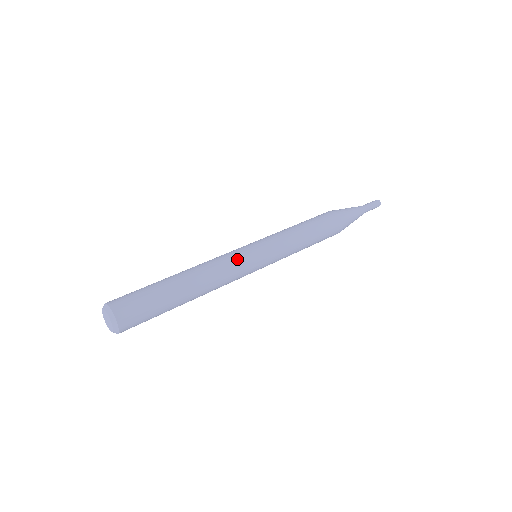
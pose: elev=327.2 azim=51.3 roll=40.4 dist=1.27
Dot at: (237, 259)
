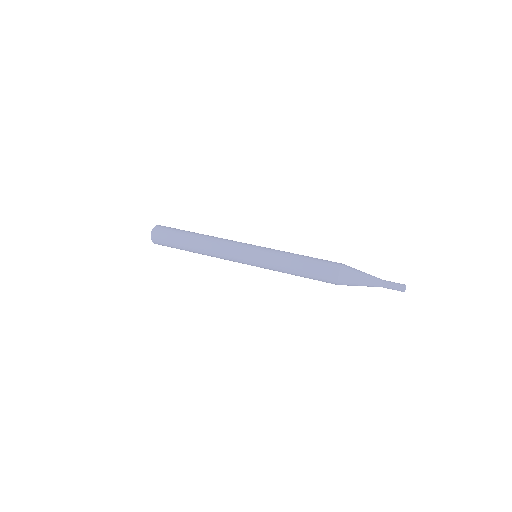
Dot at: (235, 244)
